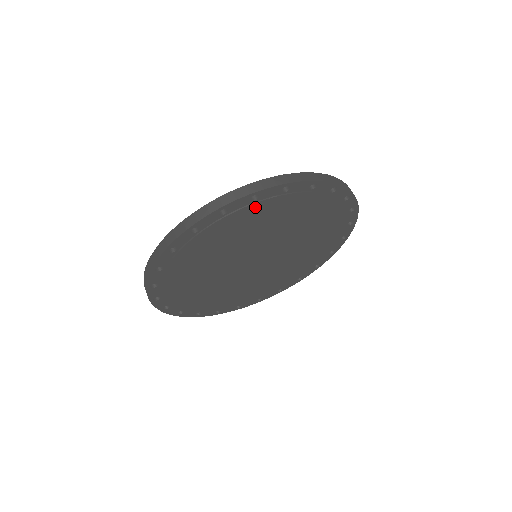
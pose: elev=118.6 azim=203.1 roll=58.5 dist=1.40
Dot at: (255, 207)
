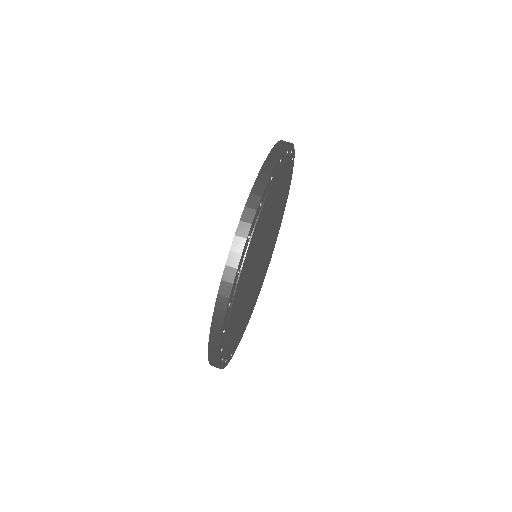
Dot at: (271, 189)
